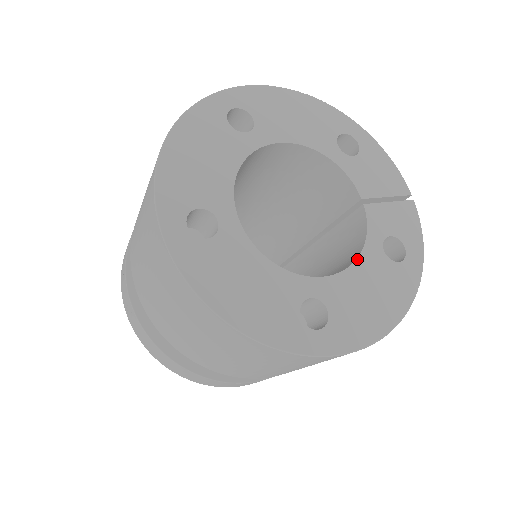
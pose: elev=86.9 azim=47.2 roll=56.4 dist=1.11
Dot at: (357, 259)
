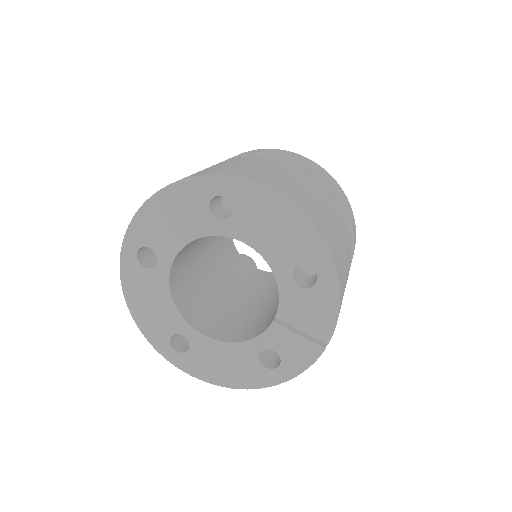
Dot at: (234, 343)
